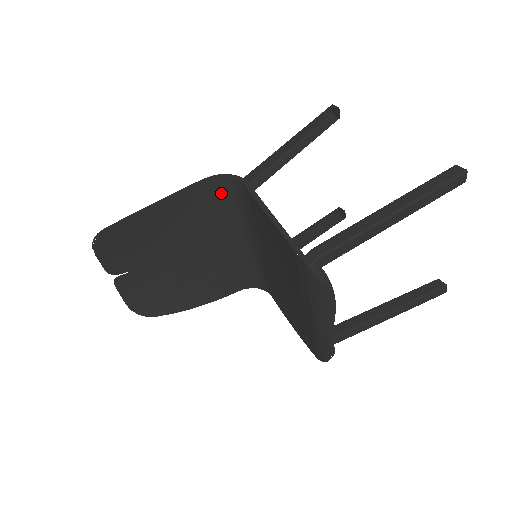
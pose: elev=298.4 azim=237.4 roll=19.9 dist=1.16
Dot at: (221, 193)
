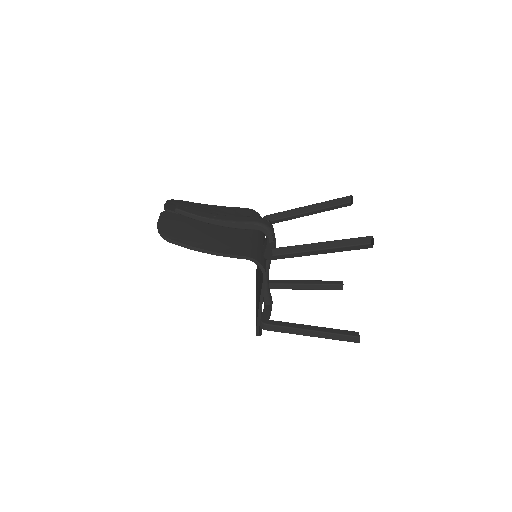
Dot at: occluded
